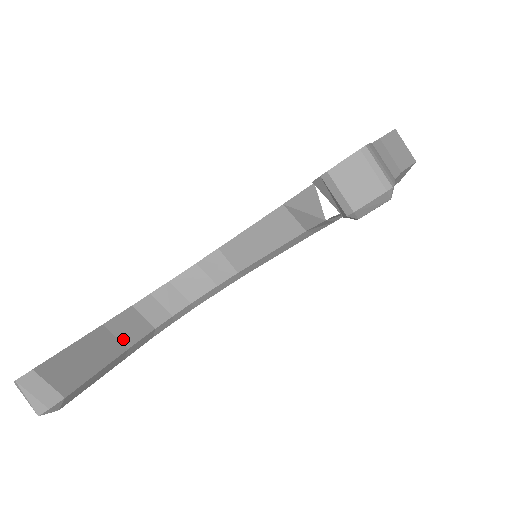
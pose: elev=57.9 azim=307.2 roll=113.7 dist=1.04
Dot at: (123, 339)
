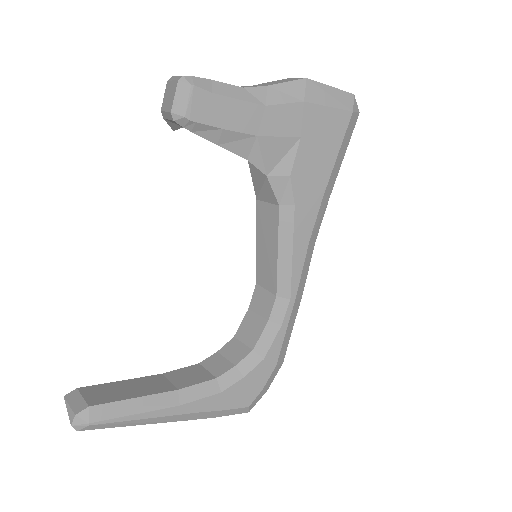
Dot at: (176, 383)
